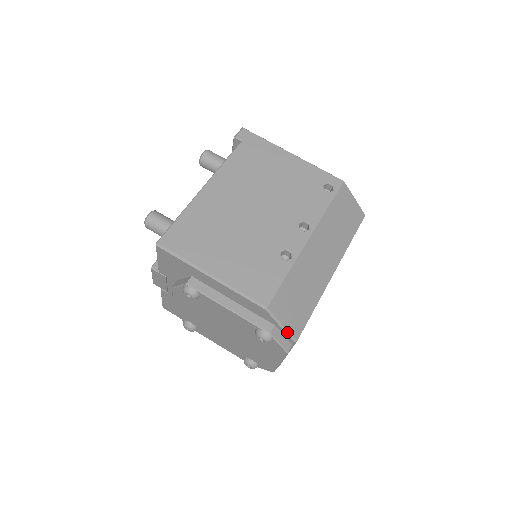
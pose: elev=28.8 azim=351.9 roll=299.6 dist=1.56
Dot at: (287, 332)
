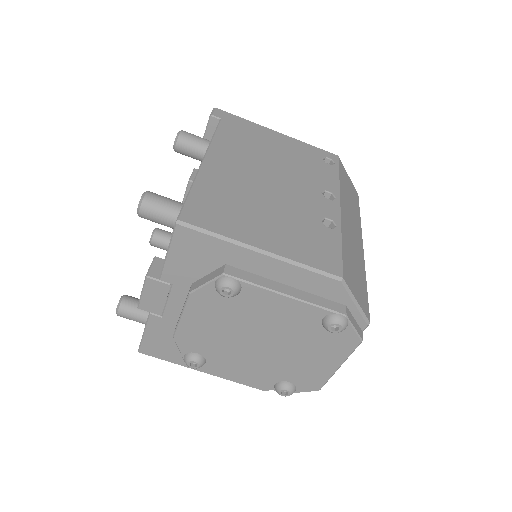
Dot at: (361, 312)
